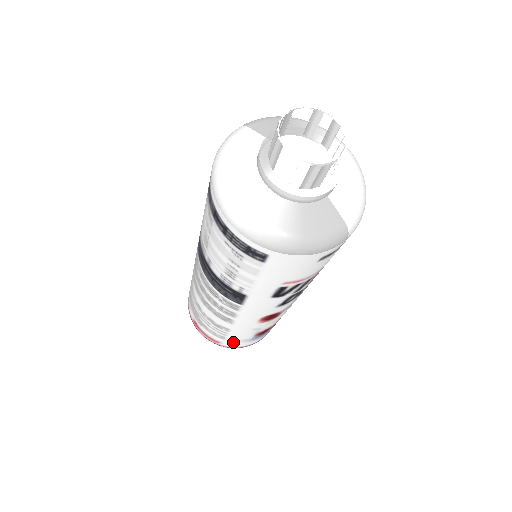
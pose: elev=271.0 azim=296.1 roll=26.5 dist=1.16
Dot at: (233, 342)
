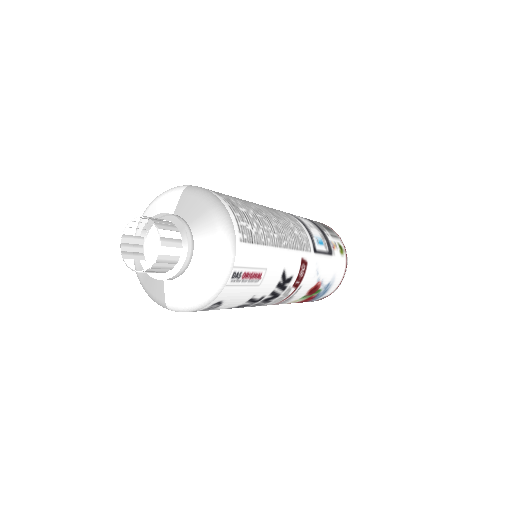
Dot at: occluded
